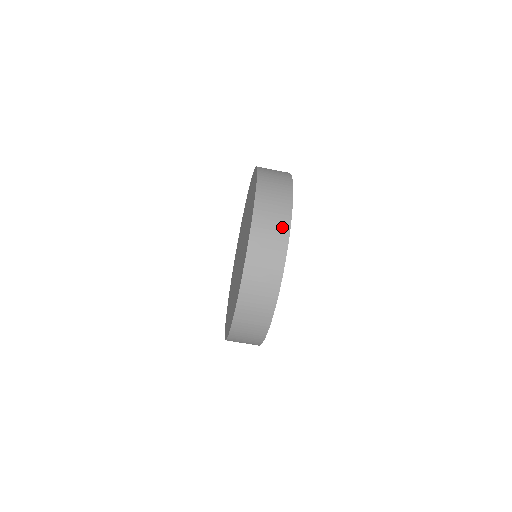
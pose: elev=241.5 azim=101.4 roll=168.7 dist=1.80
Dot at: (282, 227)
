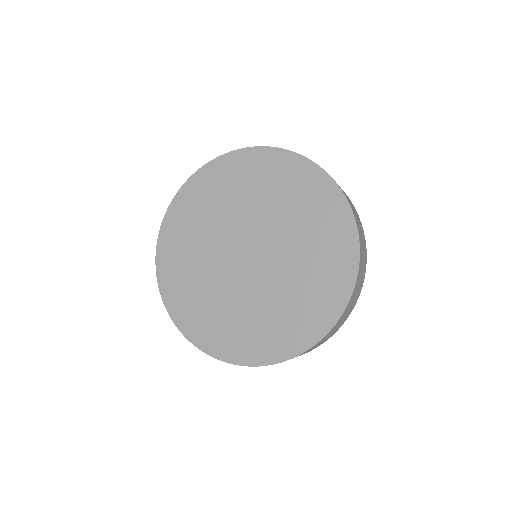
Dot at: occluded
